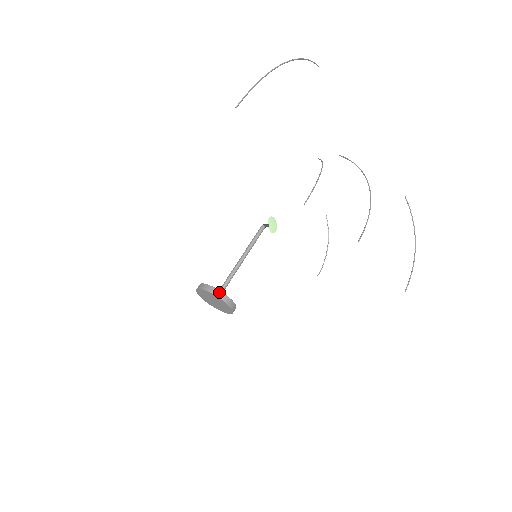
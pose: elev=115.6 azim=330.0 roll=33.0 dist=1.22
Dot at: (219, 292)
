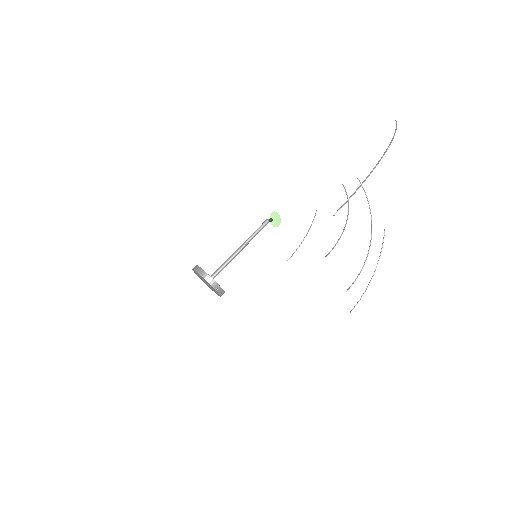
Dot at: (218, 287)
